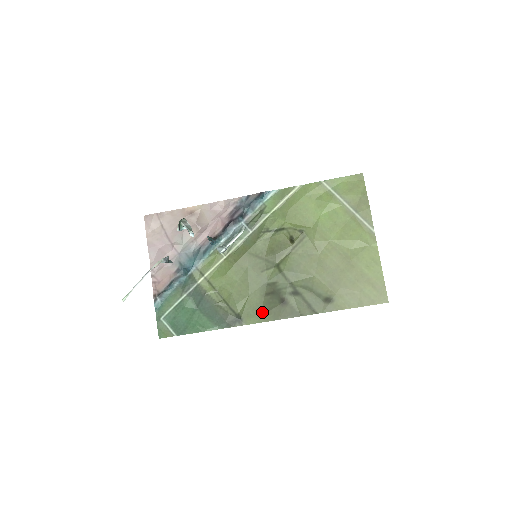
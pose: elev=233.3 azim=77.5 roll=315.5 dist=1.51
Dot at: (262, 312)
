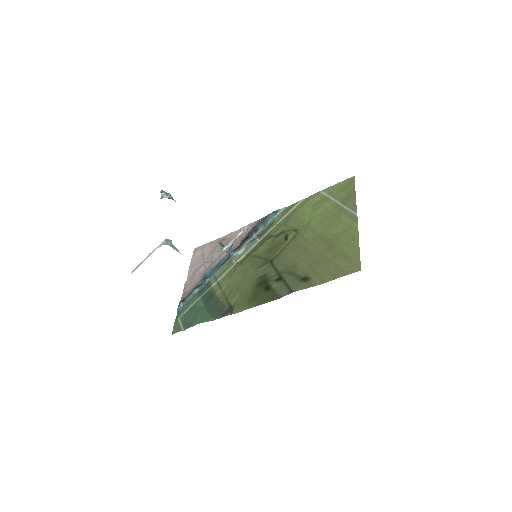
Dot at: (250, 300)
